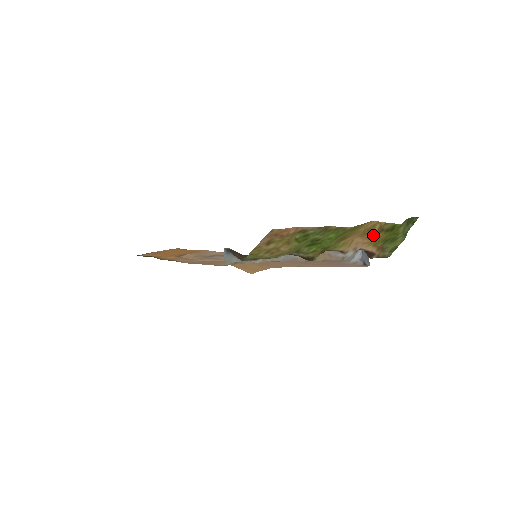
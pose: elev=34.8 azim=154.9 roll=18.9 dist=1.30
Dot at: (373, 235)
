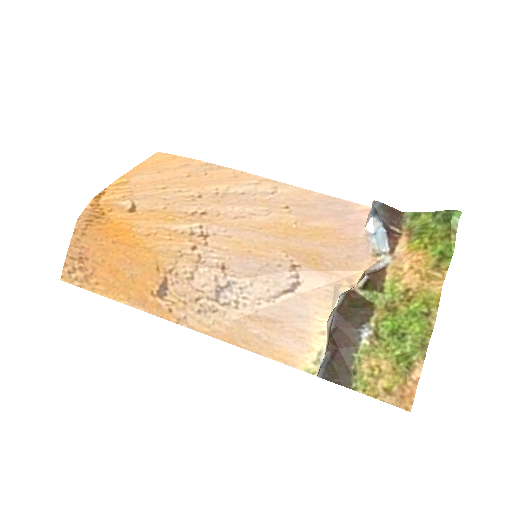
Dot at: (426, 268)
